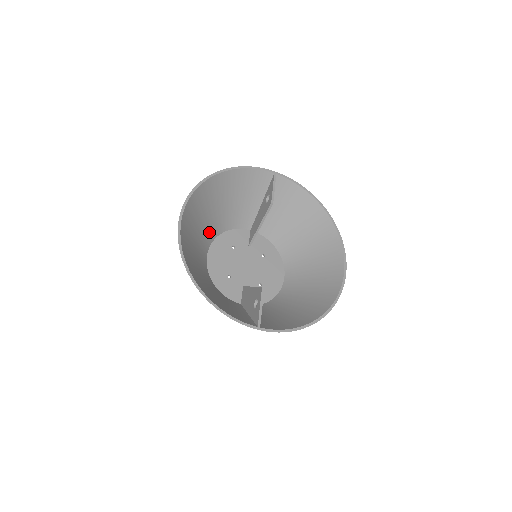
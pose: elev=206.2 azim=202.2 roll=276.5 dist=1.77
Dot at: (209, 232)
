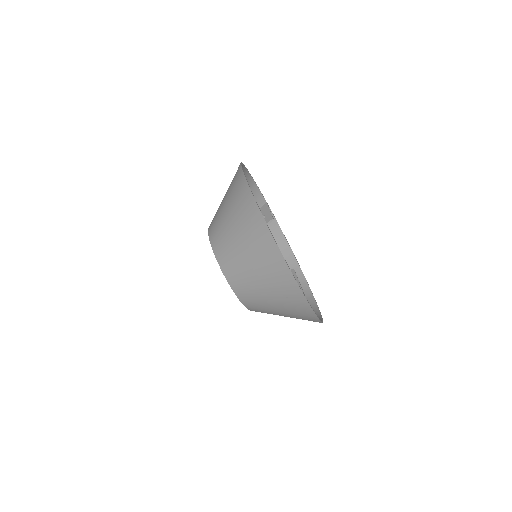
Dot at: occluded
